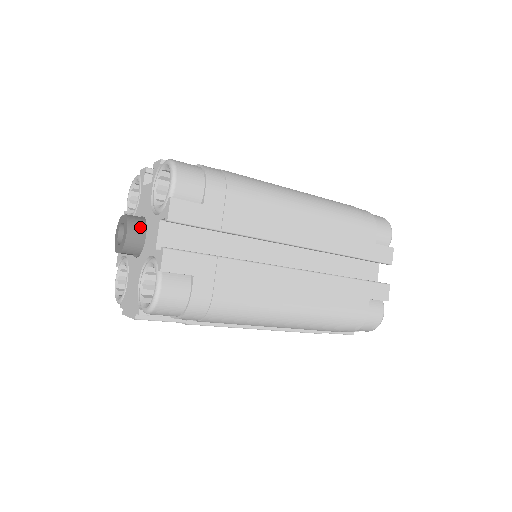
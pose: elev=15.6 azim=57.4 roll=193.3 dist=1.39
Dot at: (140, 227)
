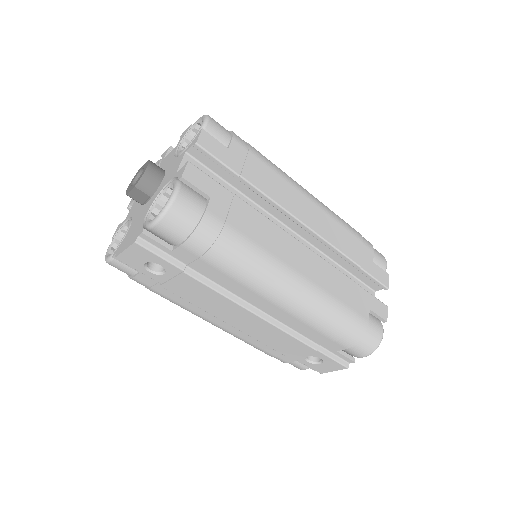
Dot at: (160, 170)
